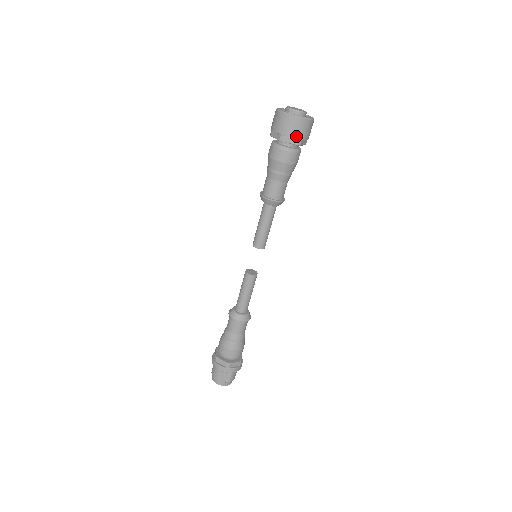
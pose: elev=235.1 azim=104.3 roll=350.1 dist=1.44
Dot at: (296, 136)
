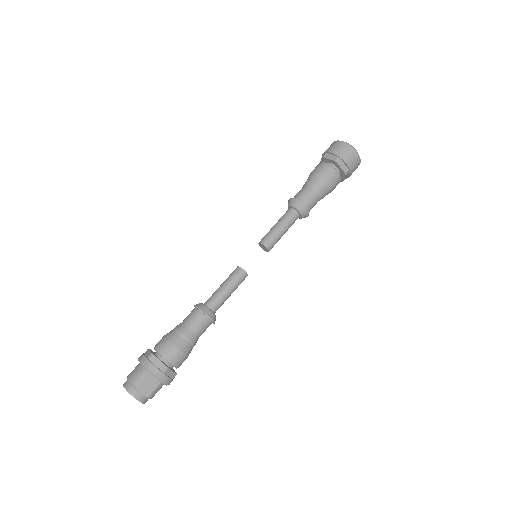
Dot at: (349, 165)
